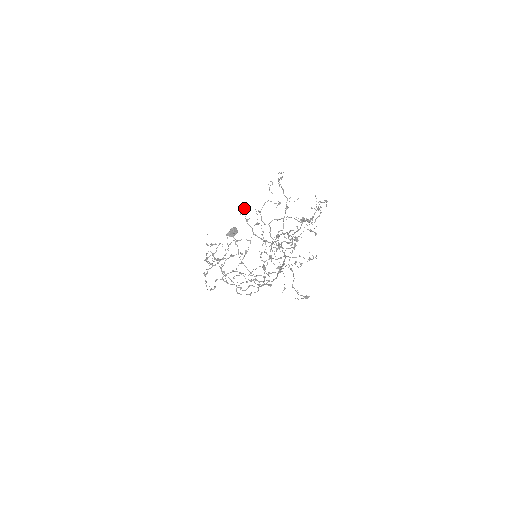
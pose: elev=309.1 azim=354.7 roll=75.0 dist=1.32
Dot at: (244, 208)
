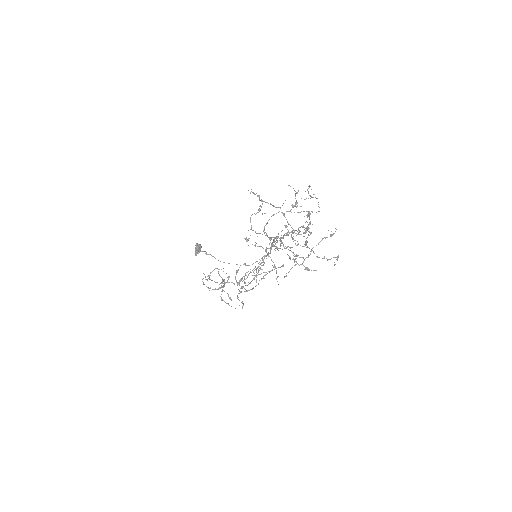
Dot at: (248, 240)
